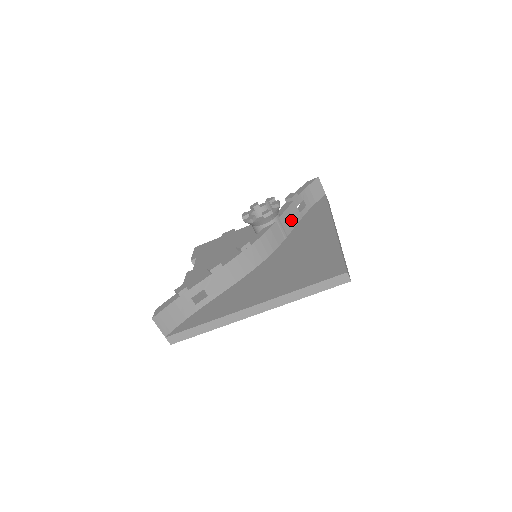
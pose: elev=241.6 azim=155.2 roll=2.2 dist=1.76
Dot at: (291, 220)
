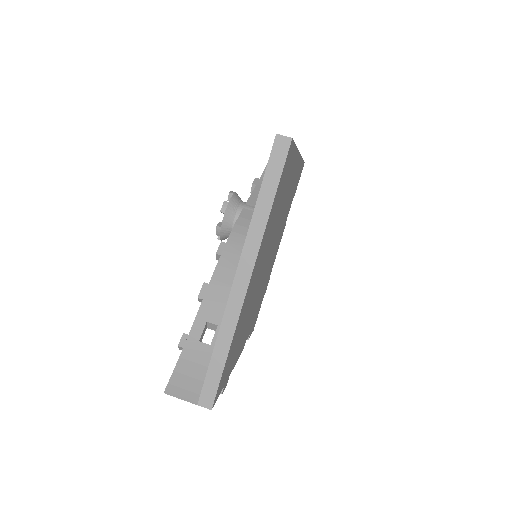
Dot at: occluded
